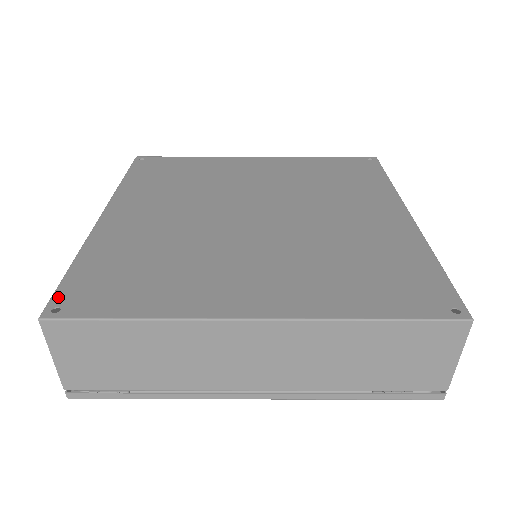
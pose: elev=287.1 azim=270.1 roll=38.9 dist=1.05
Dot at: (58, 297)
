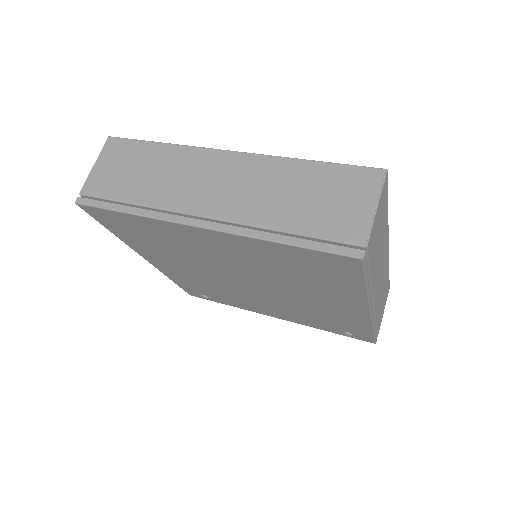
Dot at: occluded
